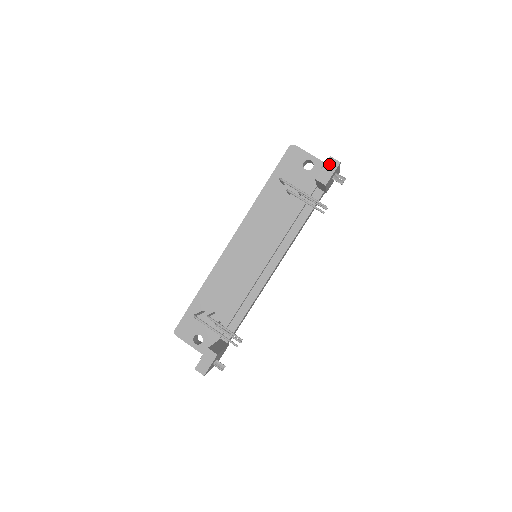
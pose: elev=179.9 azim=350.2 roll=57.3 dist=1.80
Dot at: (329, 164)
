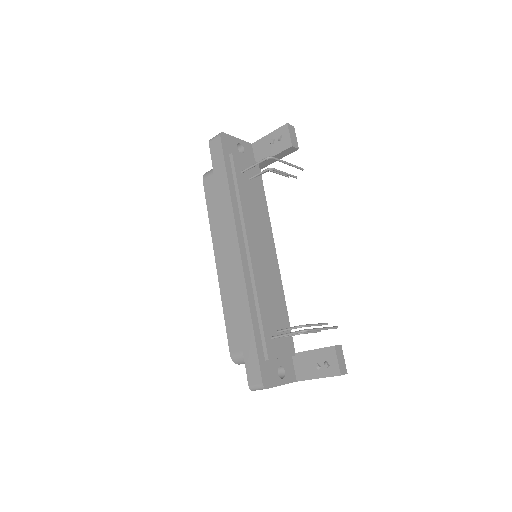
Dot at: (291, 130)
